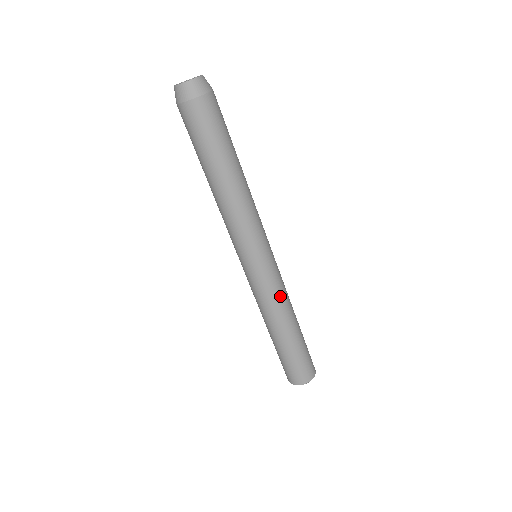
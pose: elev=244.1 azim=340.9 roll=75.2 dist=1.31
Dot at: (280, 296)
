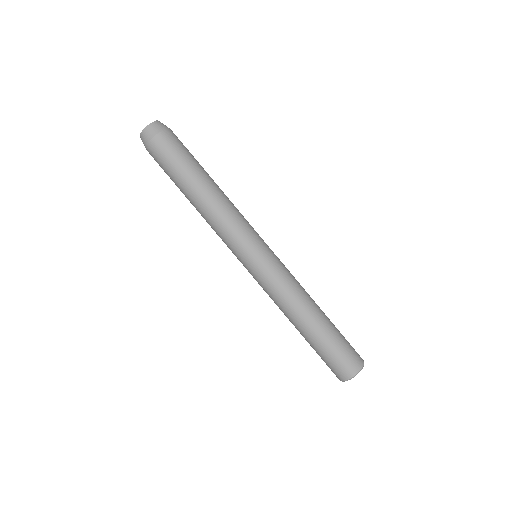
Dot at: occluded
